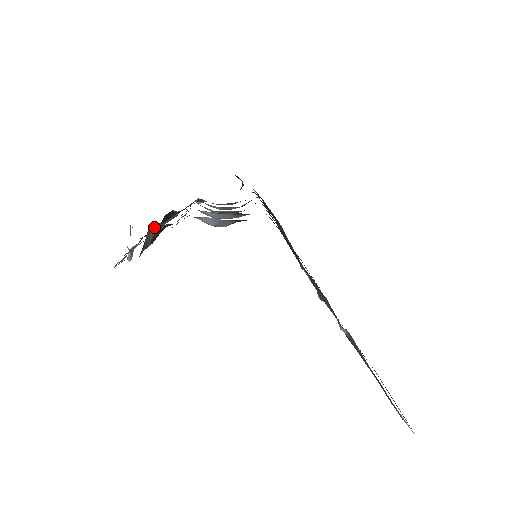
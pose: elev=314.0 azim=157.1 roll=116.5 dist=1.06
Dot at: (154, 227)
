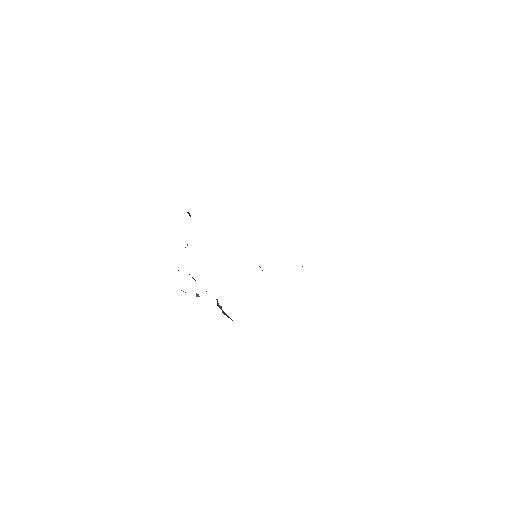
Dot at: (221, 309)
